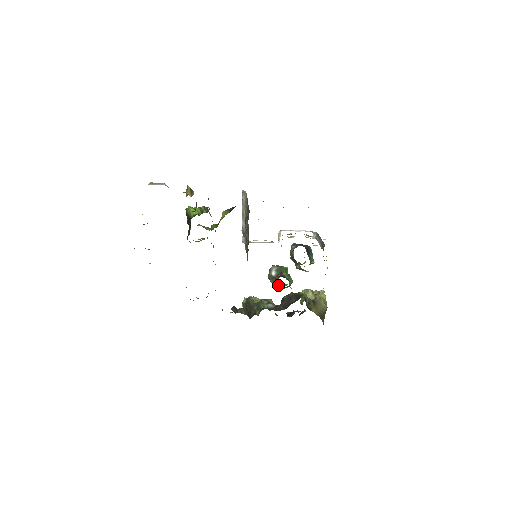
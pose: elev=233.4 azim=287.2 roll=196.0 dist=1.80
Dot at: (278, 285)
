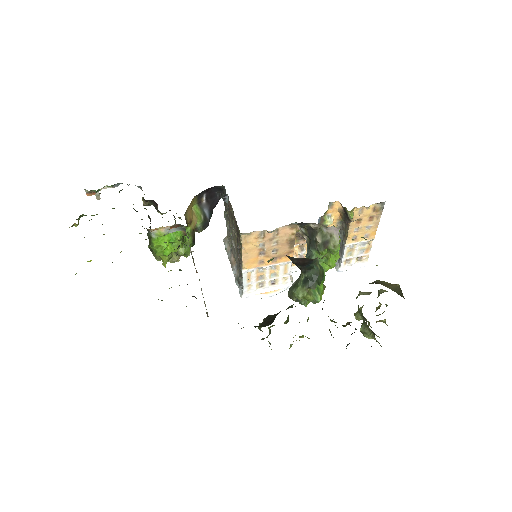
Dot at: (304, 282)
